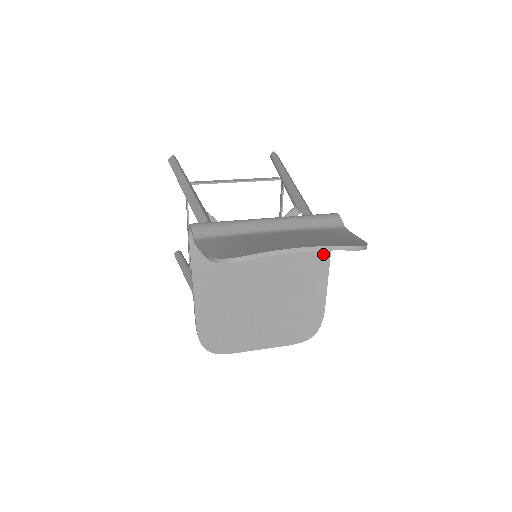
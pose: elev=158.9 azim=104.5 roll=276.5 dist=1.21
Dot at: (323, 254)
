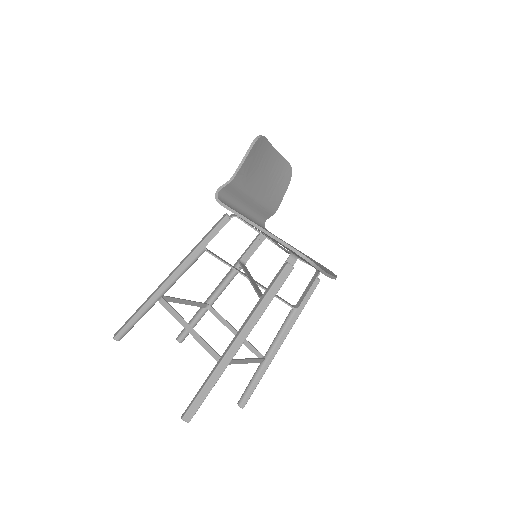
Dot at: occluded
